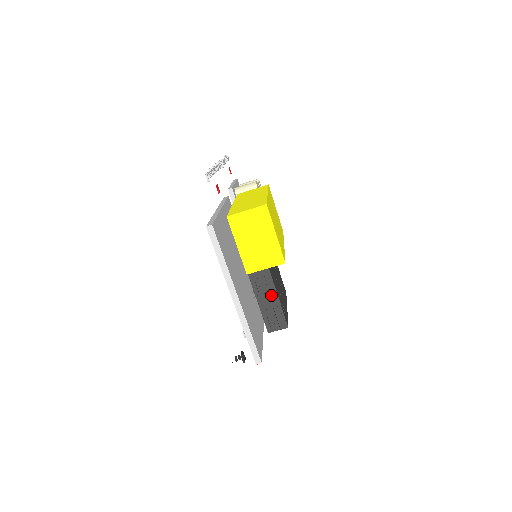
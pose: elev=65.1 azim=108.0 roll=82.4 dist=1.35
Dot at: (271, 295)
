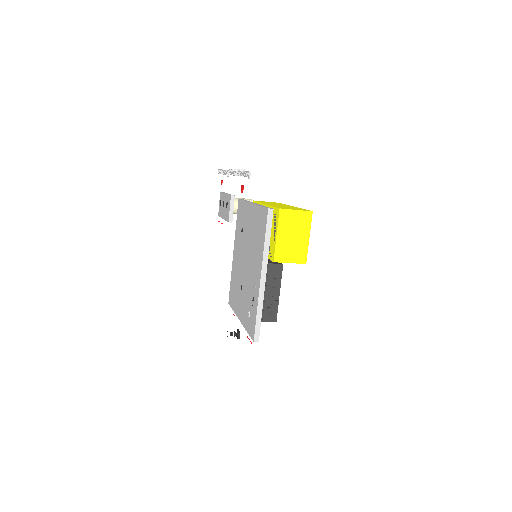
Dot at: (275, 289)
